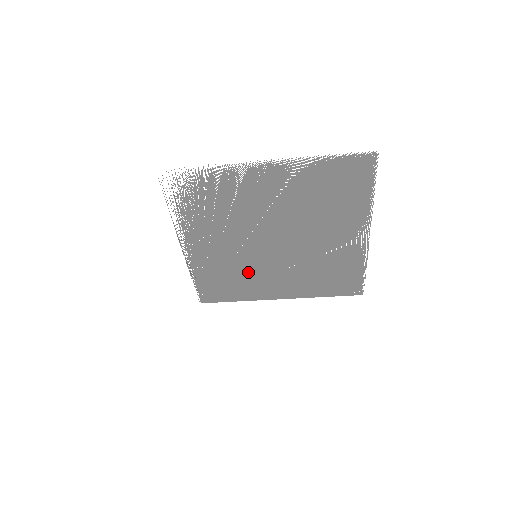
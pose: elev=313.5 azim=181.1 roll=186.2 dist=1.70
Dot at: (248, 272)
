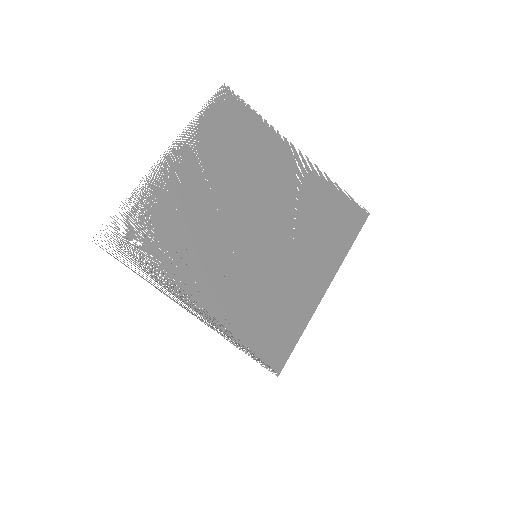
Dot at: (270, 283)
